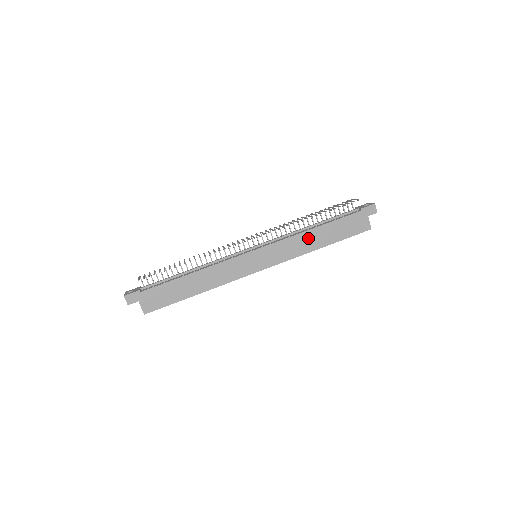
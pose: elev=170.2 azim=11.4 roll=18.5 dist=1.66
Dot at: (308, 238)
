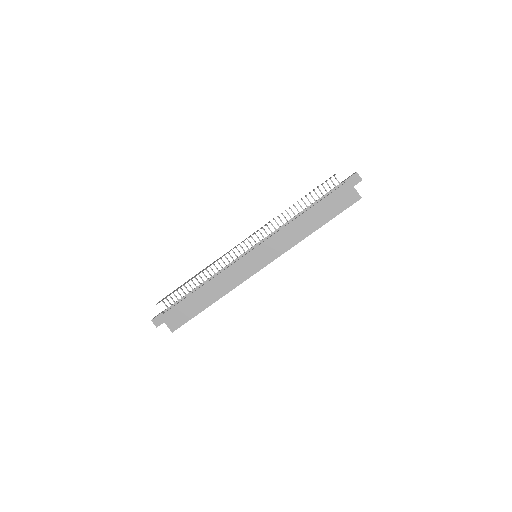
Dot at: (298, 226)
